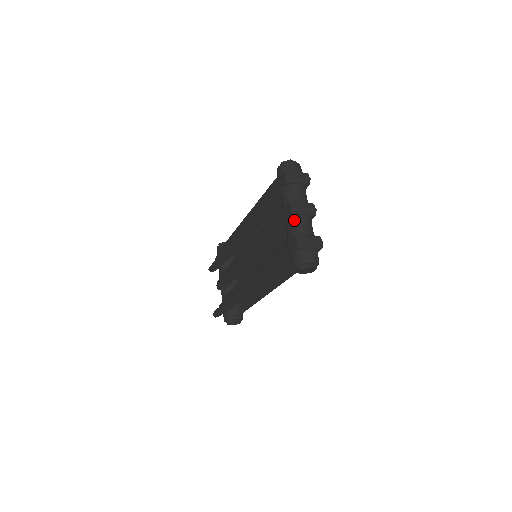
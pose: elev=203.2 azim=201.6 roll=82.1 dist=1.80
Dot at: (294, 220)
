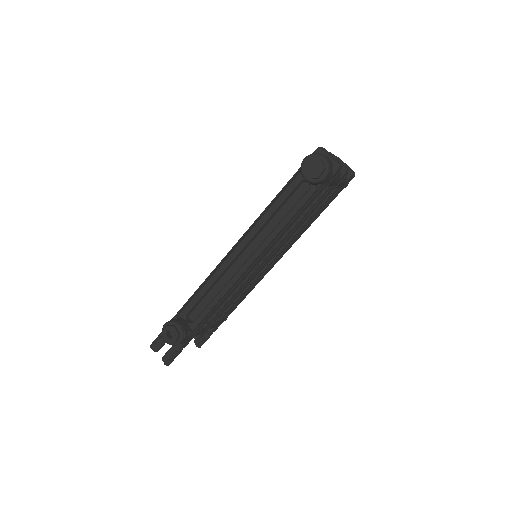
Dot at: occluded
